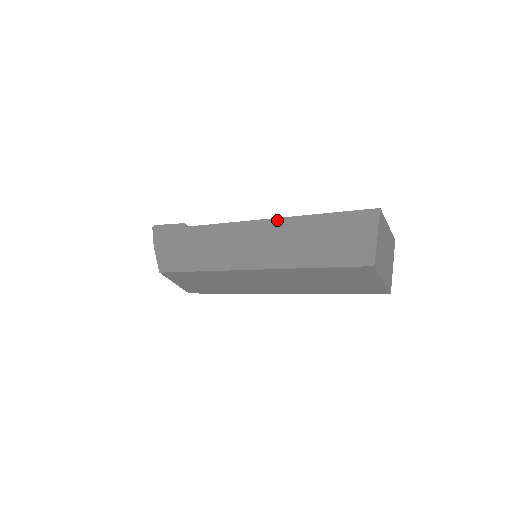
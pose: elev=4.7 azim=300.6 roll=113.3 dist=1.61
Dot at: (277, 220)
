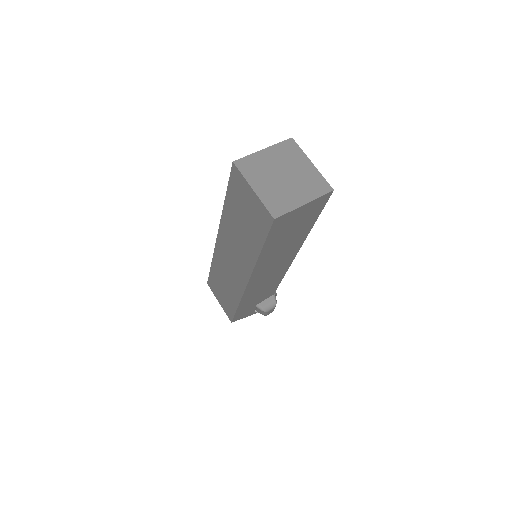
Dot at: occluded
